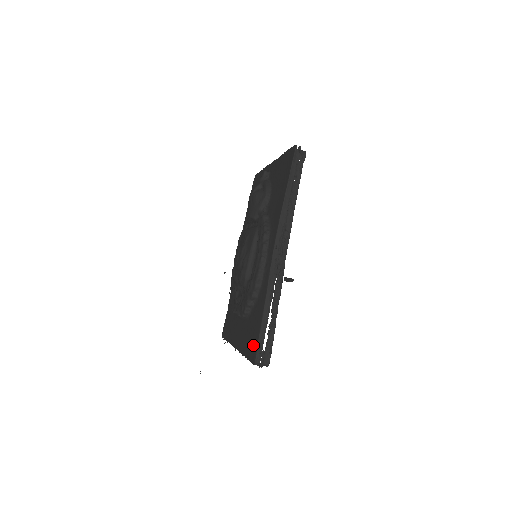
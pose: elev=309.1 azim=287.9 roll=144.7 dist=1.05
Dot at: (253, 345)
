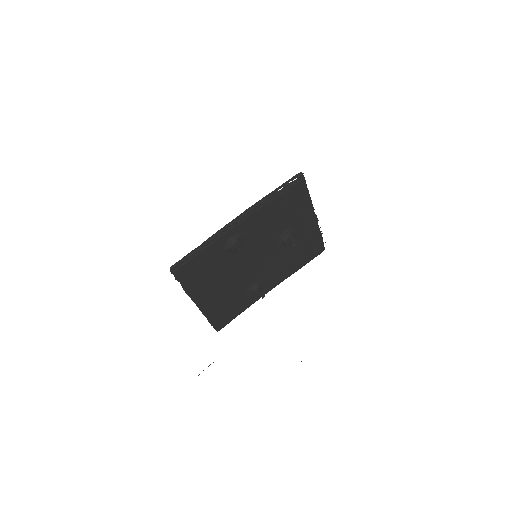
Dot at: occluded
